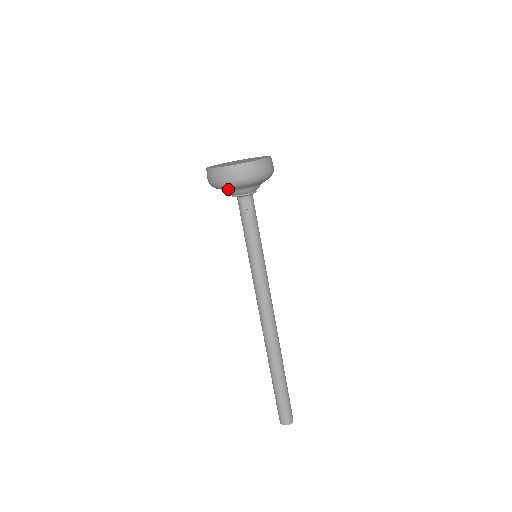
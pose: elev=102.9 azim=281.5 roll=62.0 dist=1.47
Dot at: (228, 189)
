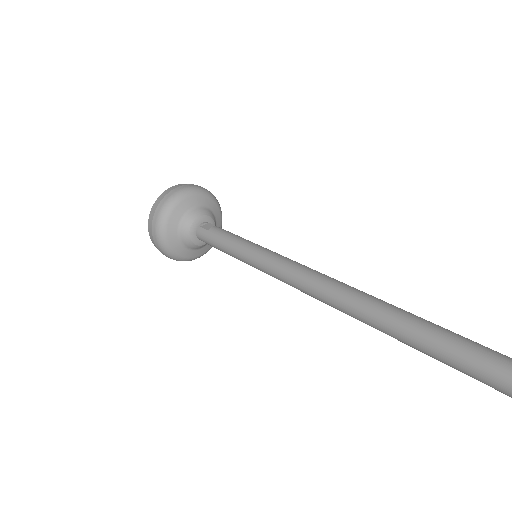
Dot at: (177, 216)
